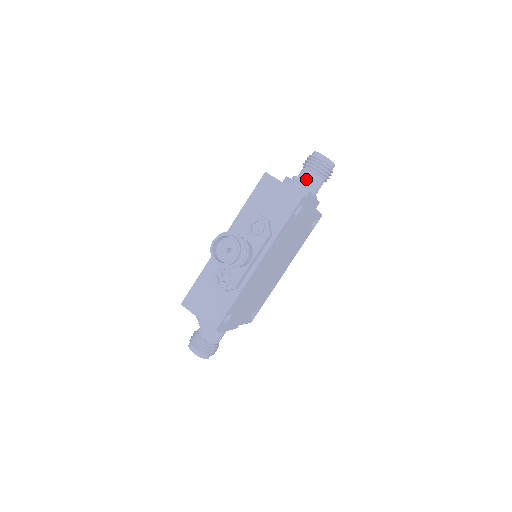
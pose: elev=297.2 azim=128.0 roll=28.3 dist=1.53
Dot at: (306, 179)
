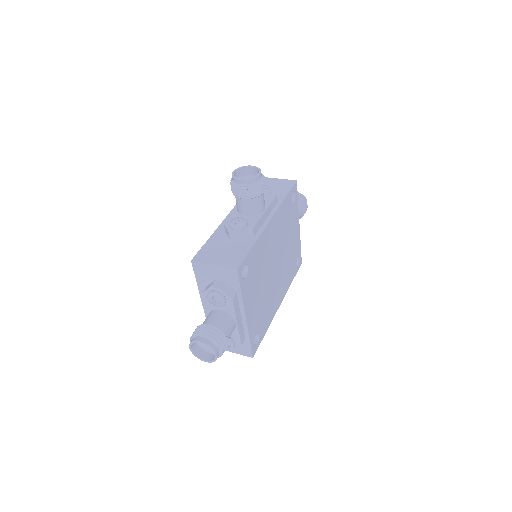
Dot at: occluded
